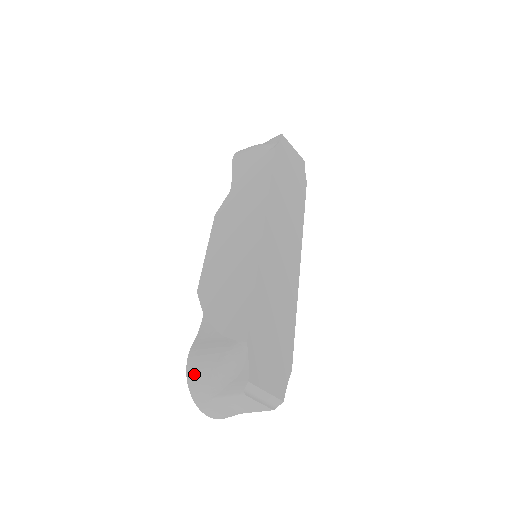
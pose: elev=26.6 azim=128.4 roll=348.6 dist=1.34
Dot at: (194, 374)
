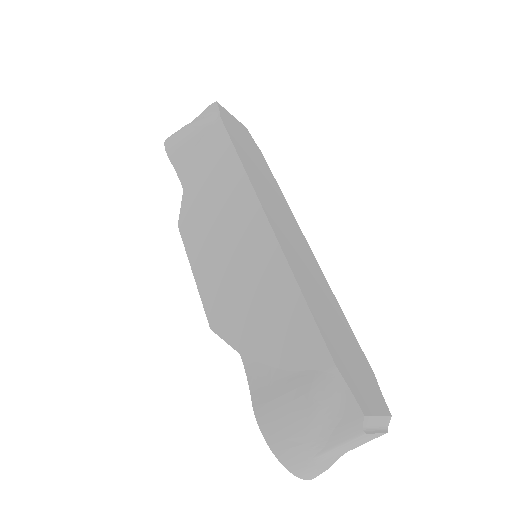
Dot at: (278, 438)
